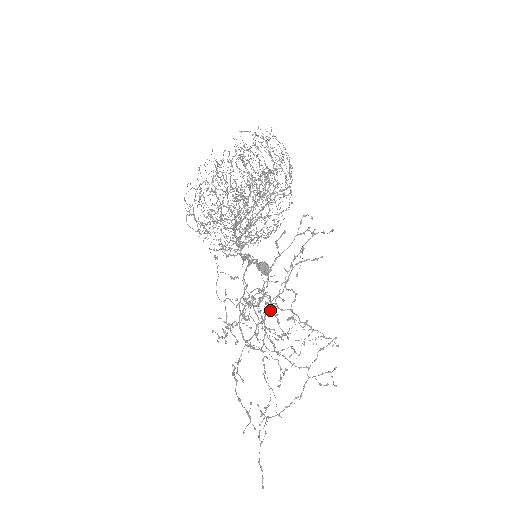
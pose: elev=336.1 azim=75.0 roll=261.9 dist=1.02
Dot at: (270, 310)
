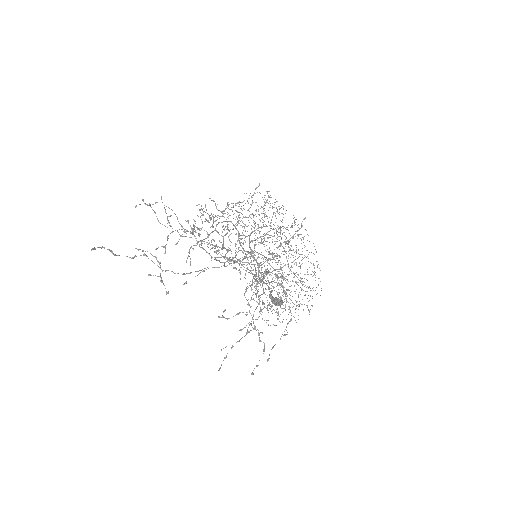
Dot at: (218, 210)
